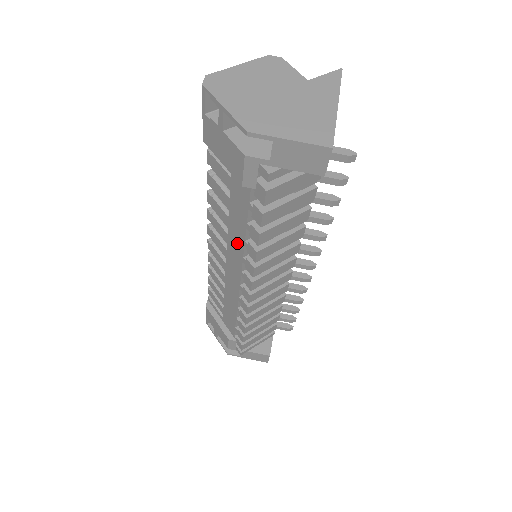
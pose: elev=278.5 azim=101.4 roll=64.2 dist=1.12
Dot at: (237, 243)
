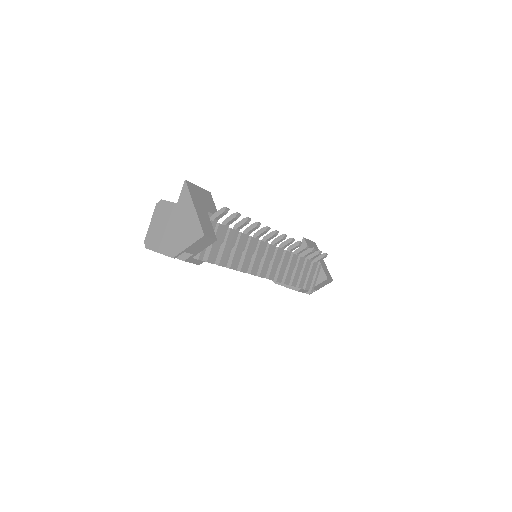
Dot at: occluded
